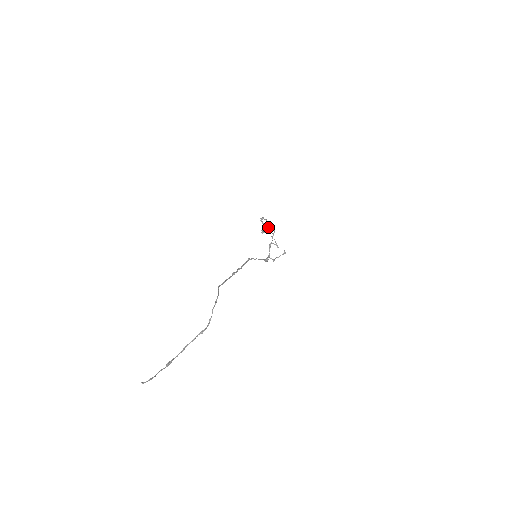
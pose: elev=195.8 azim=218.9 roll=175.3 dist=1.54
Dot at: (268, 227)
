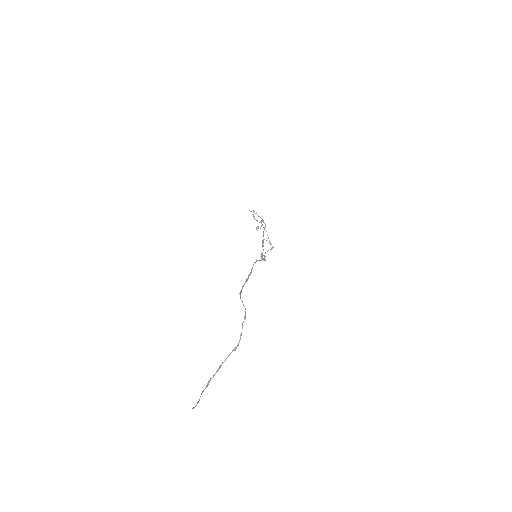
Dot at: (259, 222)
